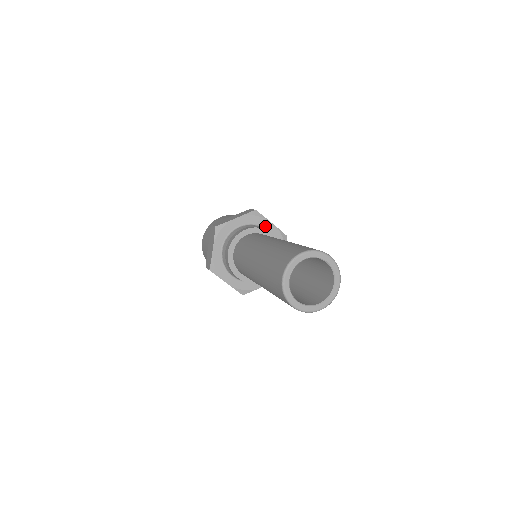
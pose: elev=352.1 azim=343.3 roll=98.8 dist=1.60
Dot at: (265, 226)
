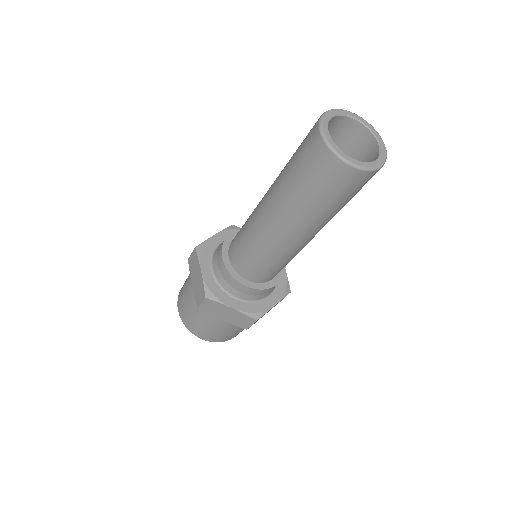
Dot at: occluded
